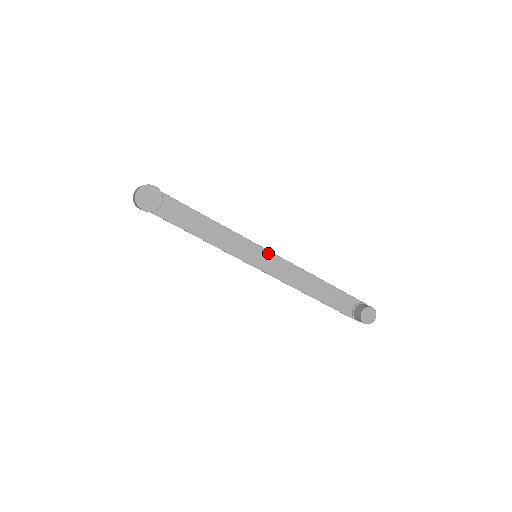
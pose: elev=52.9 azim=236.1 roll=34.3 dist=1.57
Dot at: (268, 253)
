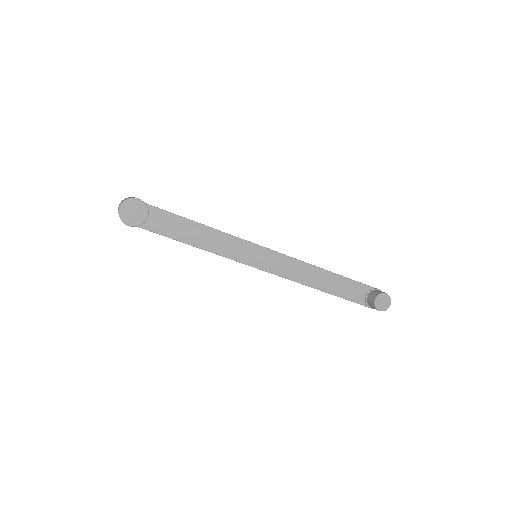
Dot at: (268, 251)
